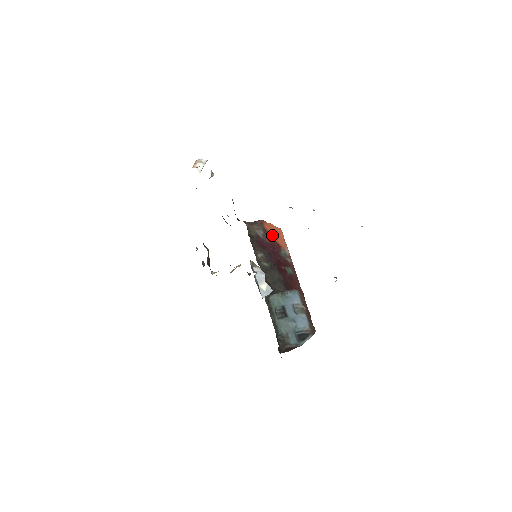
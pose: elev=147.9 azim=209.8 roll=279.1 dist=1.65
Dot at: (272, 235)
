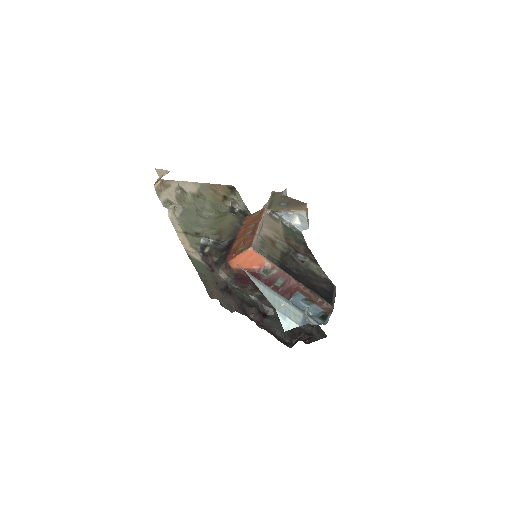
Dot at: (245, 267)
